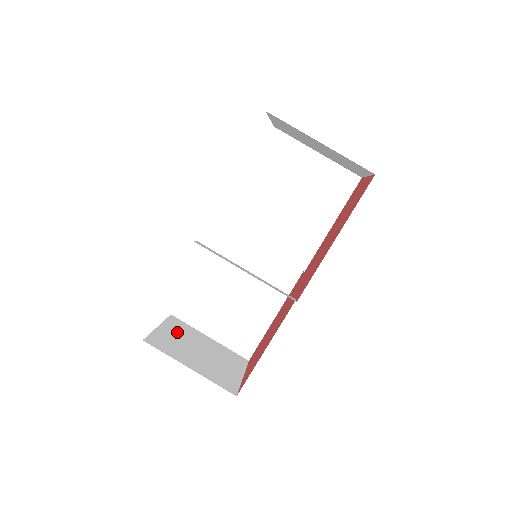
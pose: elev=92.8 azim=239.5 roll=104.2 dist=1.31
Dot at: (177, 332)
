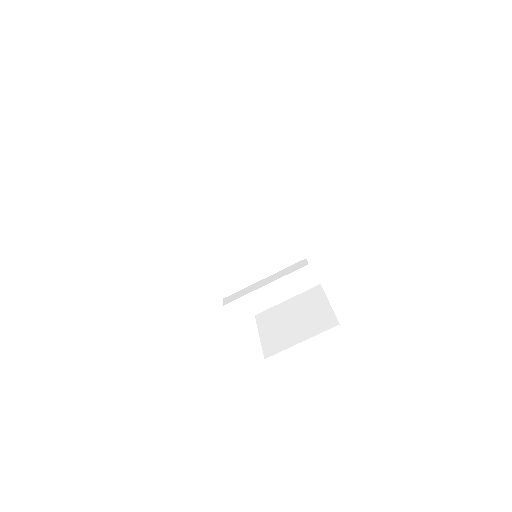
Dot at: (271, 325)
